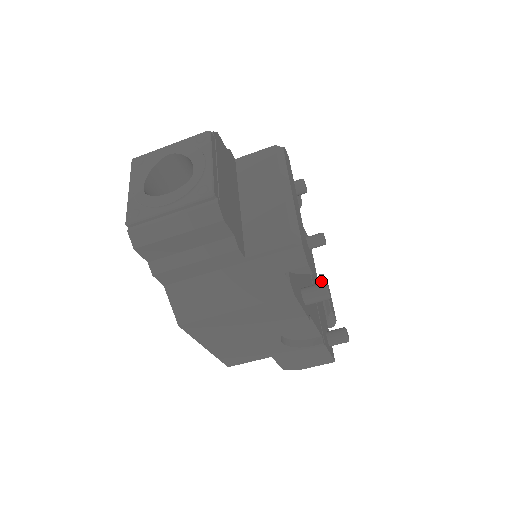
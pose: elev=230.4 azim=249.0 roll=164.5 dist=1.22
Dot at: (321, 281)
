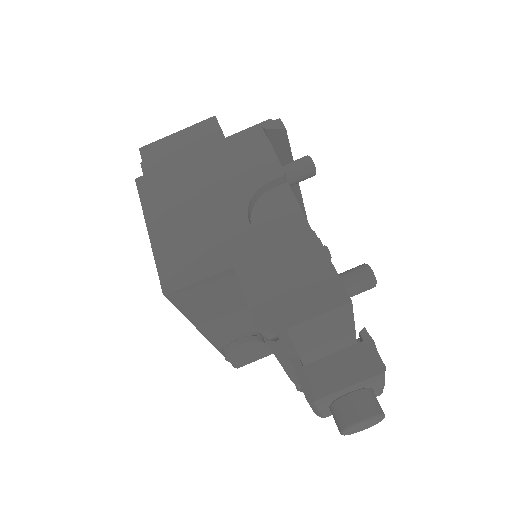
Dot at: occluded
